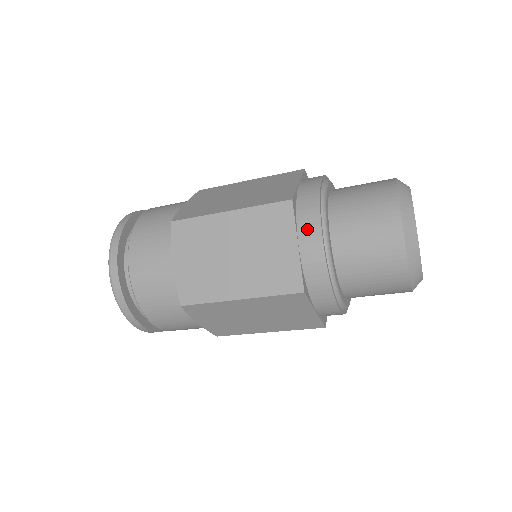
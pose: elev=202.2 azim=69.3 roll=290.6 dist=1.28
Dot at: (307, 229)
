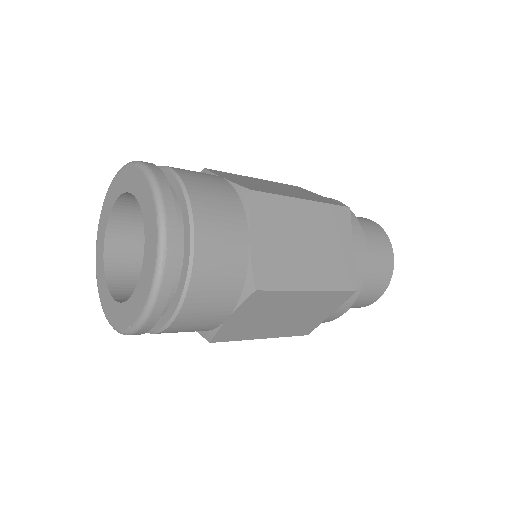
Dot at: (345, 305)
